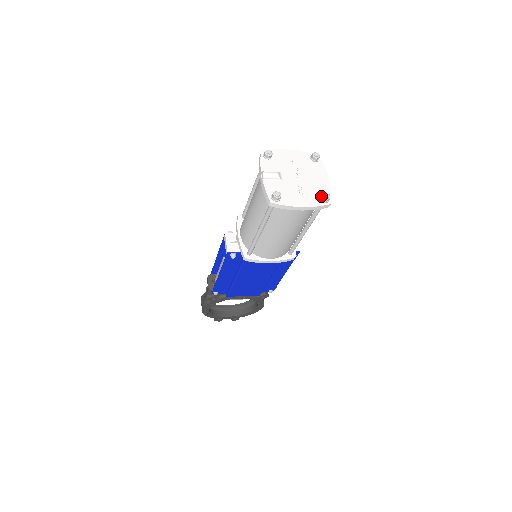
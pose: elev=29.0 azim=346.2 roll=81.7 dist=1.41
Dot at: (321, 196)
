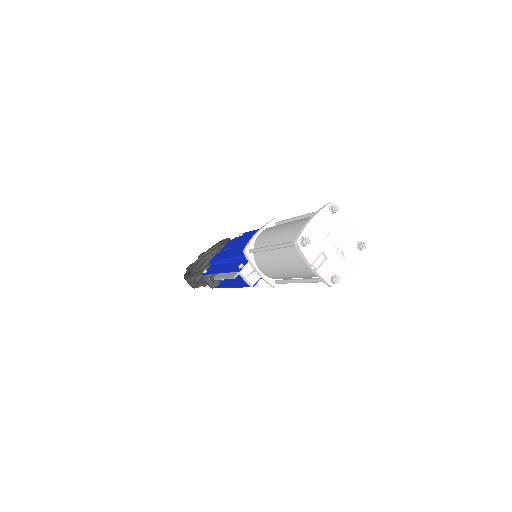
Dot at: (358, 247)
